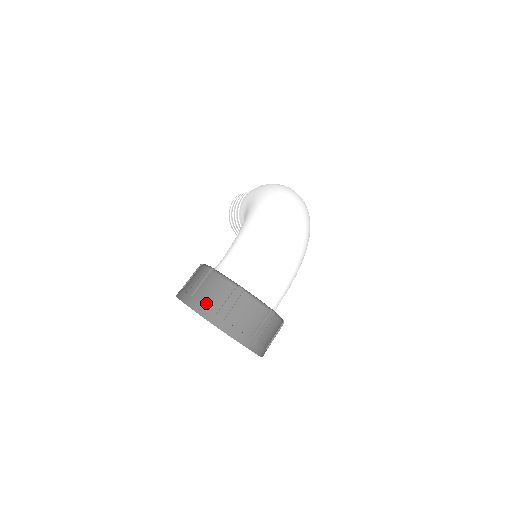
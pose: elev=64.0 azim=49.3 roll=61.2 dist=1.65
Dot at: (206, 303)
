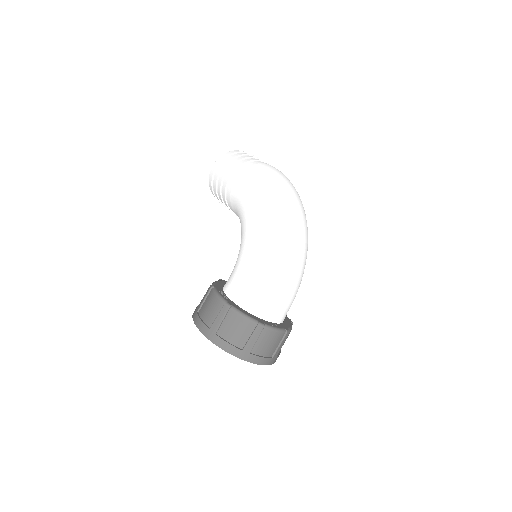
Dot at: (231, 341)
